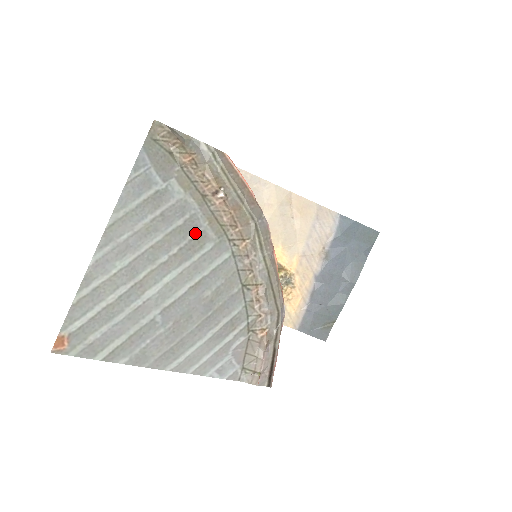
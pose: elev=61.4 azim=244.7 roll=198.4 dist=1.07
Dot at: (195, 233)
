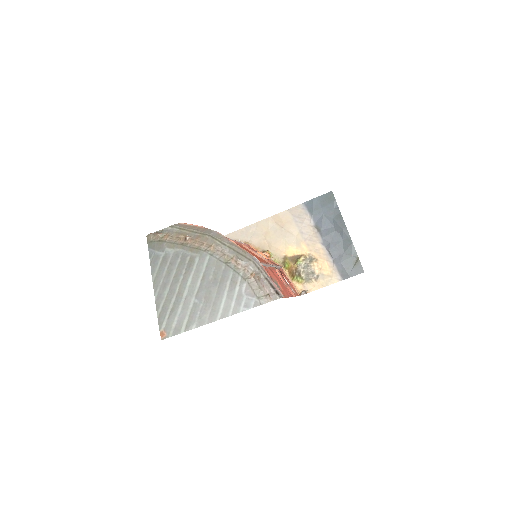
Dot at: (188, 259)
